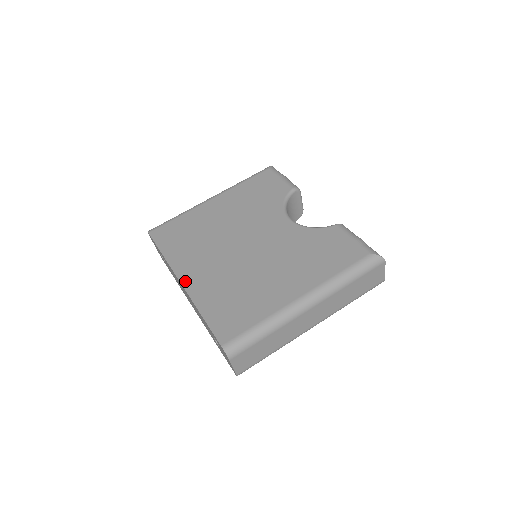
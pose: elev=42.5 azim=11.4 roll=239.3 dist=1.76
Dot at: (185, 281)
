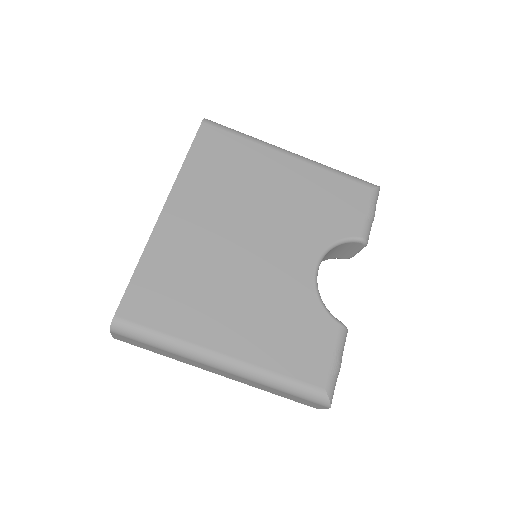
Dot at: (167, 214)
